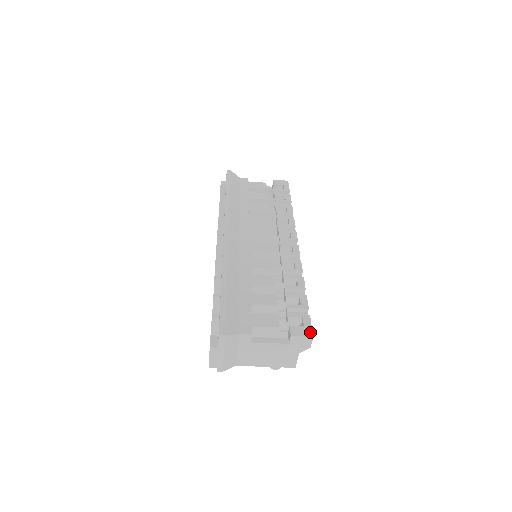
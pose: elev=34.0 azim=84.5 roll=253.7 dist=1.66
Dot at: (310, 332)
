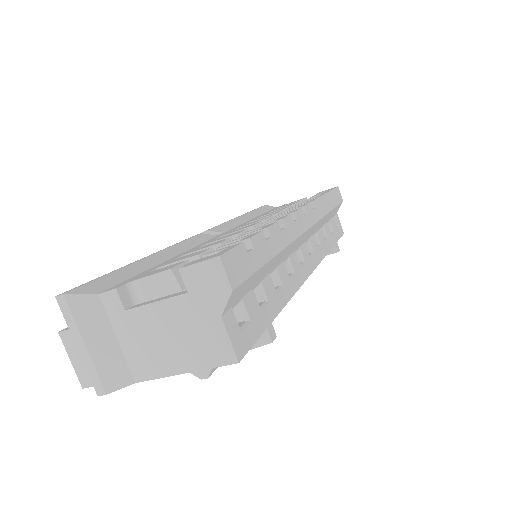
Dot at: (219, 254)
